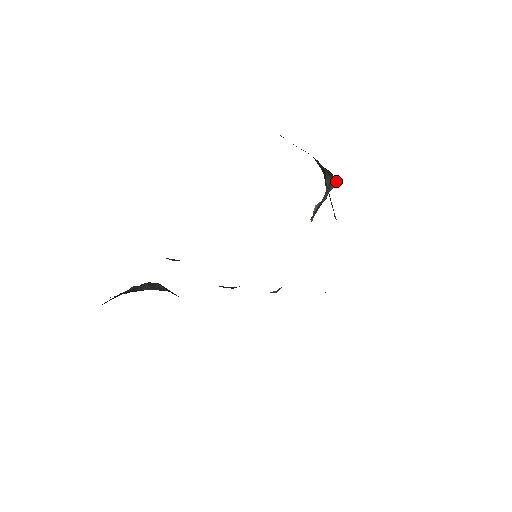
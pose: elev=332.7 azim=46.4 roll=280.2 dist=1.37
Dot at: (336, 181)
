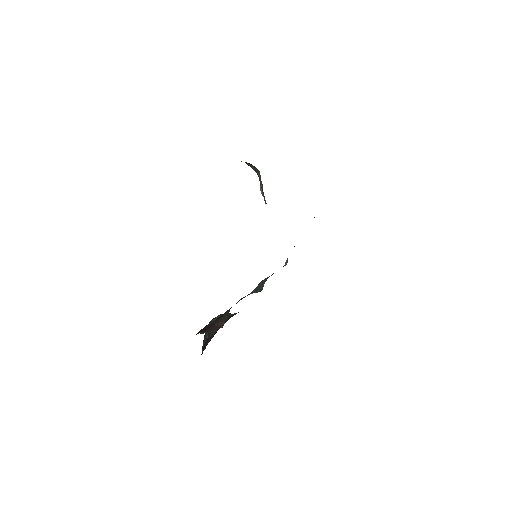
Dot at: (258, 170)
